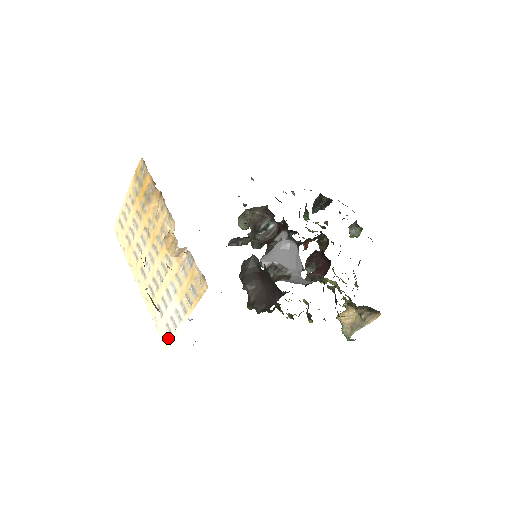
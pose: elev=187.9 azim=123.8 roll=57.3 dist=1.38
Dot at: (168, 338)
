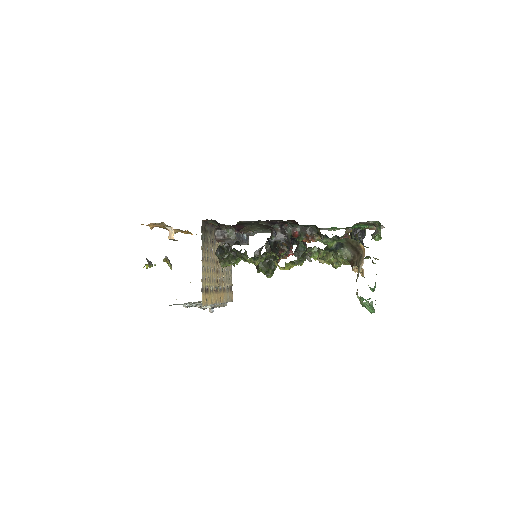
Dot at: occluded
